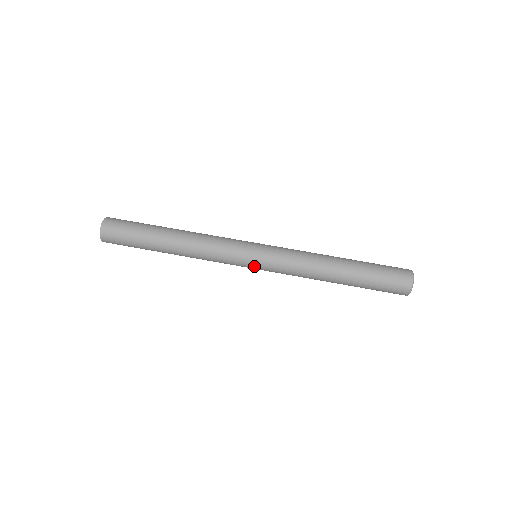
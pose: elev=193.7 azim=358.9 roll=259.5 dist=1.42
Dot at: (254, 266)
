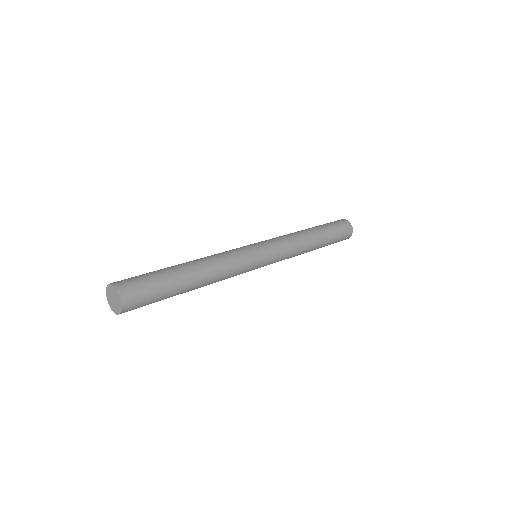
Dot at: (265, 259)
